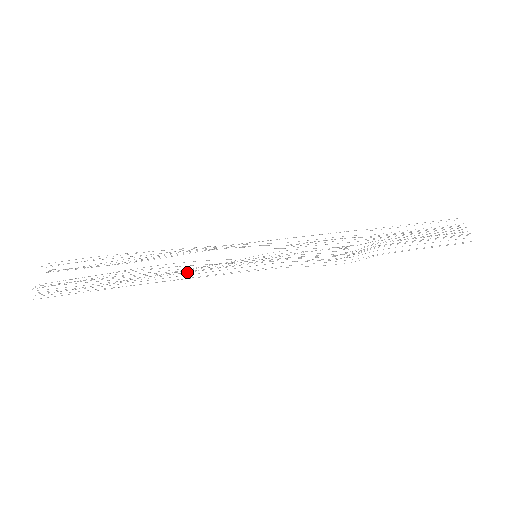
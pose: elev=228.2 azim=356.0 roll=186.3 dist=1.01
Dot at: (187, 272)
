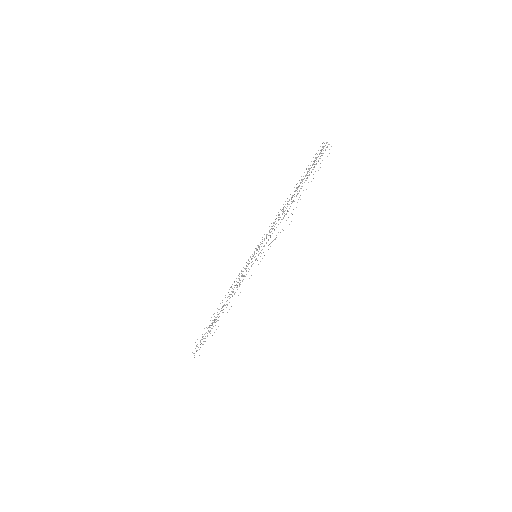
Dot at: occluded
